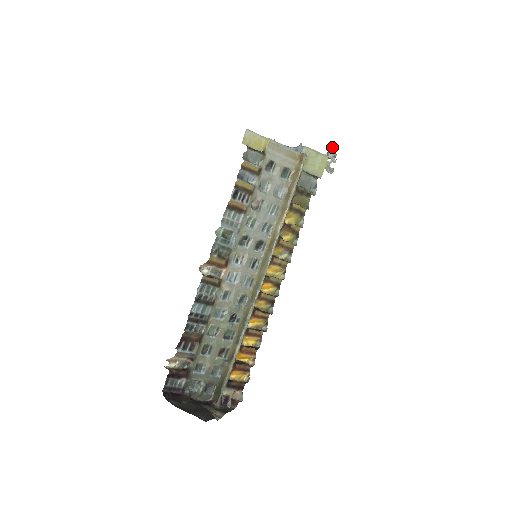
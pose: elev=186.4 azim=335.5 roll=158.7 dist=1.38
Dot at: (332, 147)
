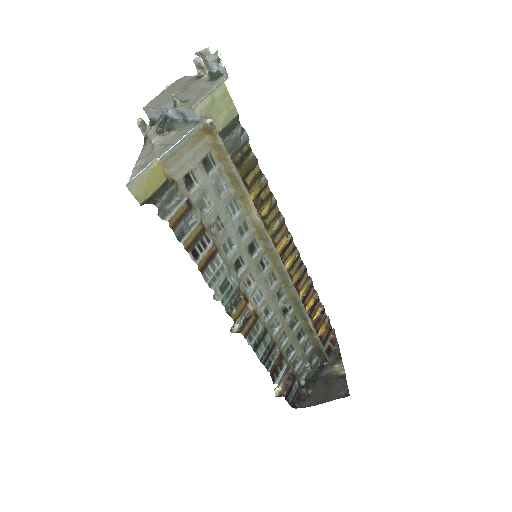
Dot at: (205, 53)
